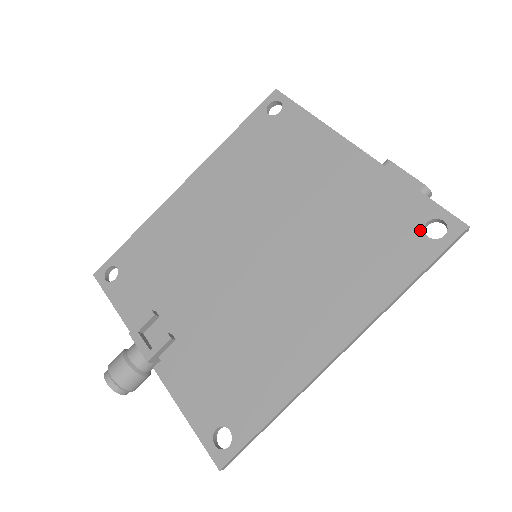
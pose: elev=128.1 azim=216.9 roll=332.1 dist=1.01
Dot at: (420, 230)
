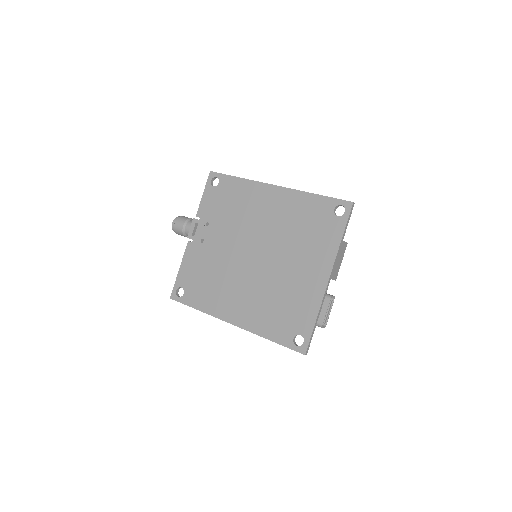
Dot at: (295, 333)
